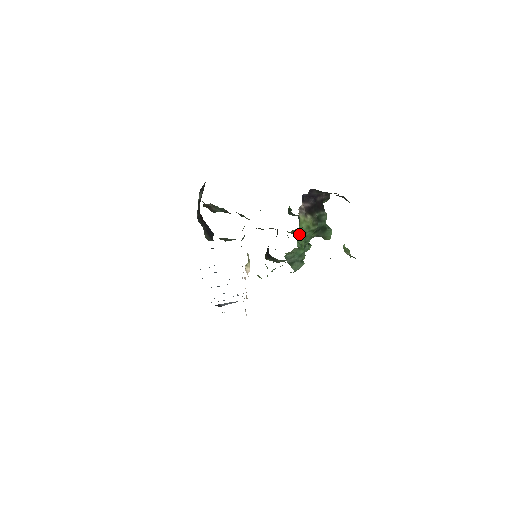
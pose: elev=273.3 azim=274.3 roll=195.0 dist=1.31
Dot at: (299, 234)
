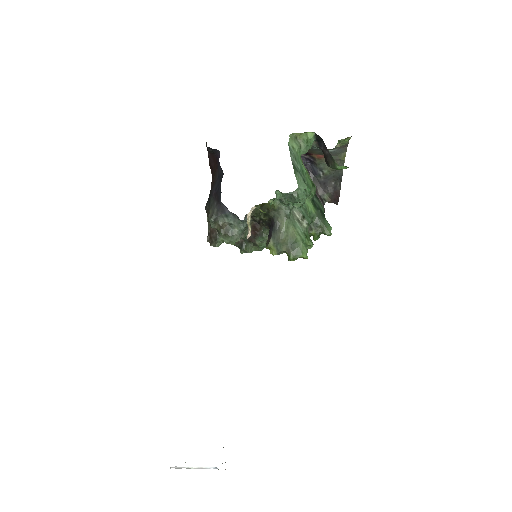
Dot at: occluded
